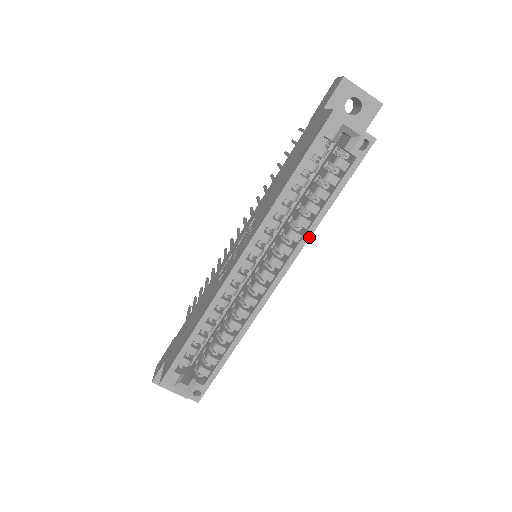
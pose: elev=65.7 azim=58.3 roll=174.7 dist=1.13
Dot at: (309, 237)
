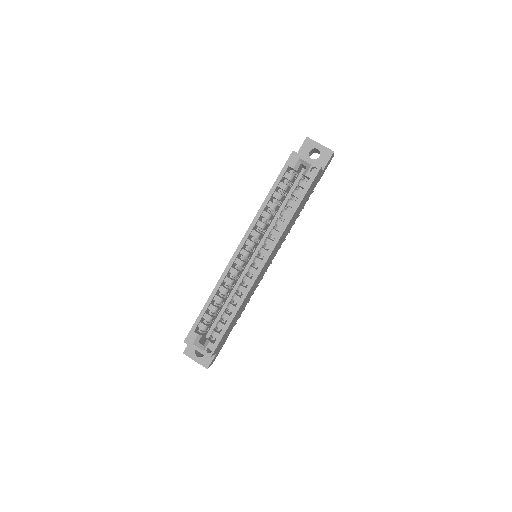
Dot at: (283, 232)
